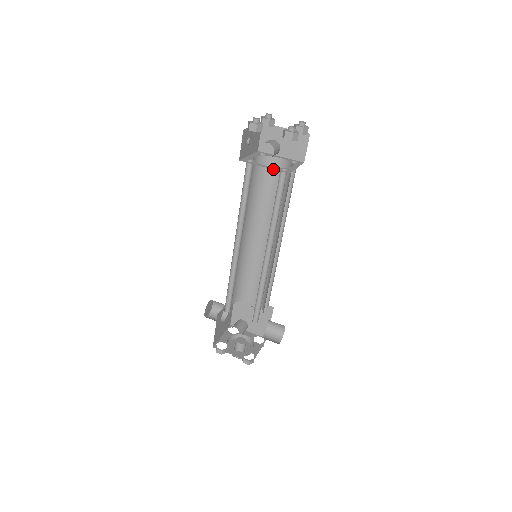
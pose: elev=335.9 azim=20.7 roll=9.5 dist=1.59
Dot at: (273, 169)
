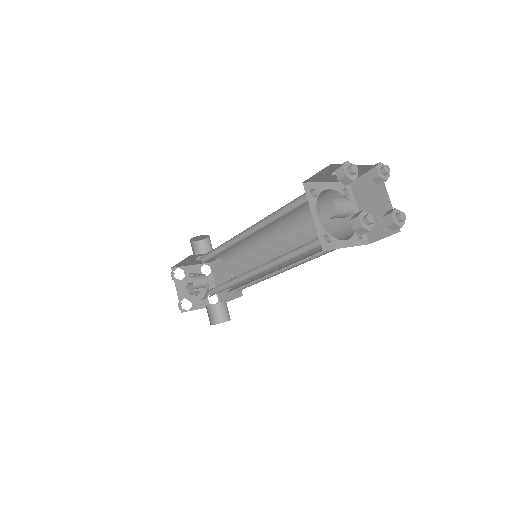
Dot at: (317, 228)
